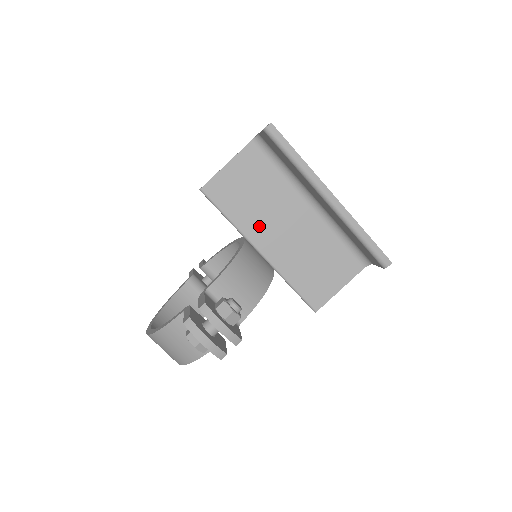
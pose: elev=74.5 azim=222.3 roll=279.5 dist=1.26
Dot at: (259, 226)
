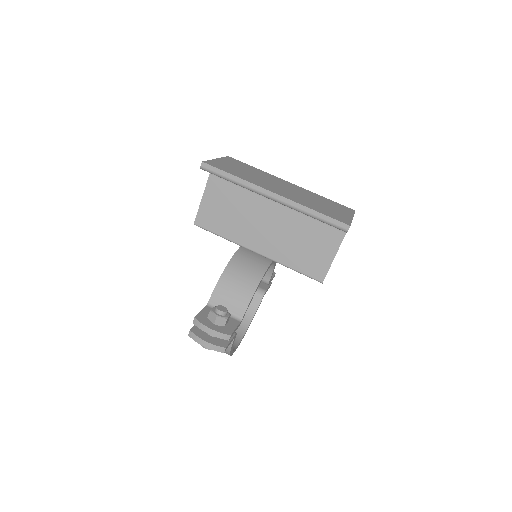
Dot at: (246, 233)
